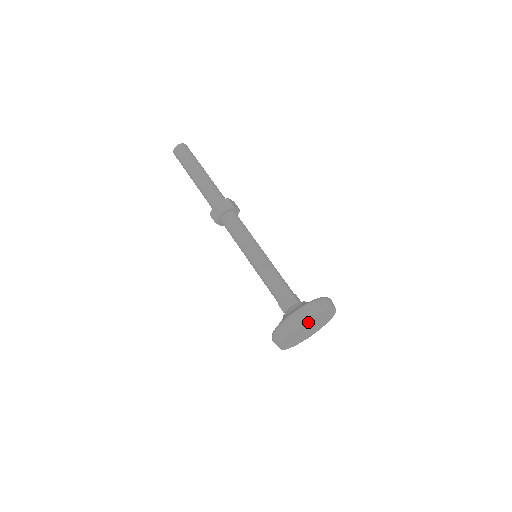
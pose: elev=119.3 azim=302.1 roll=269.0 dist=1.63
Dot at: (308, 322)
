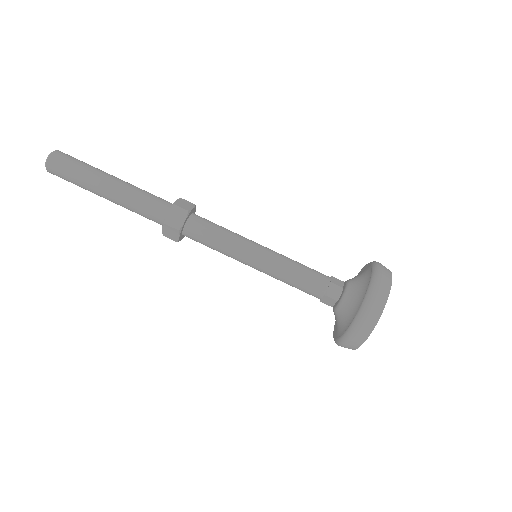
Dot at: occluded
